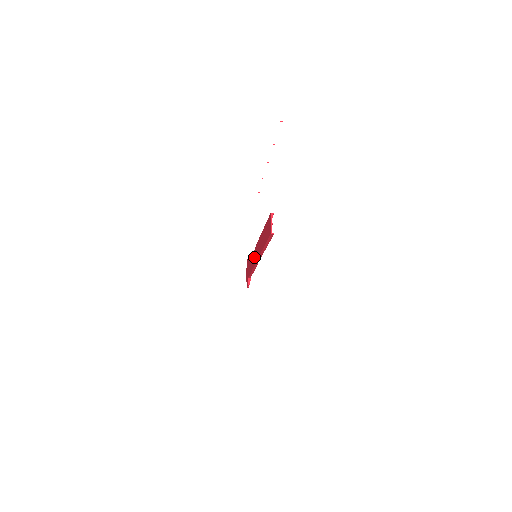
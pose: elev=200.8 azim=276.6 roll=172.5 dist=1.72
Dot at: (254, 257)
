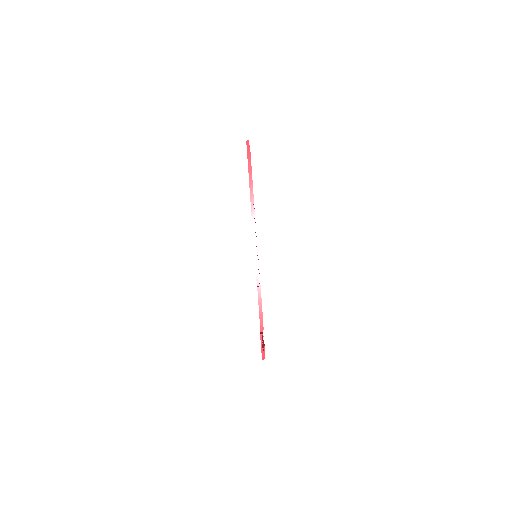
Dot at: occluded
